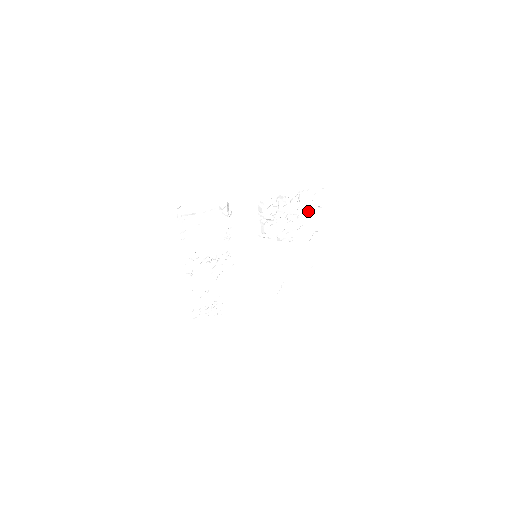
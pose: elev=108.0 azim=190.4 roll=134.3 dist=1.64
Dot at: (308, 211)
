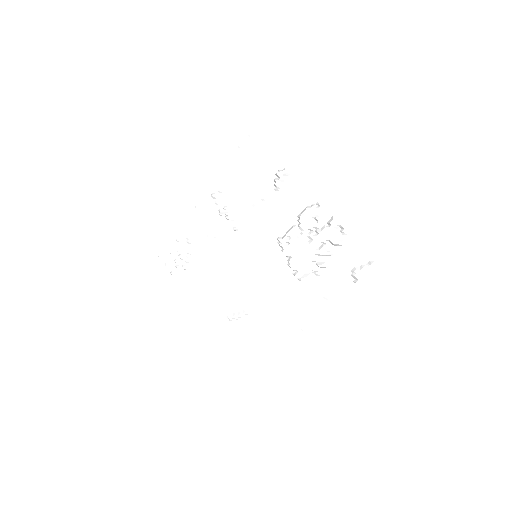
Dot at: (339, 266)
